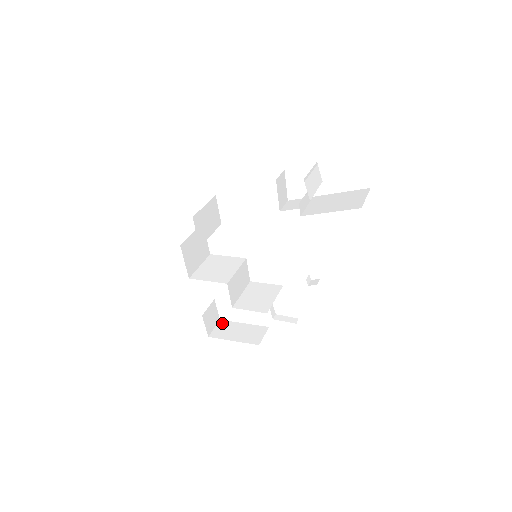
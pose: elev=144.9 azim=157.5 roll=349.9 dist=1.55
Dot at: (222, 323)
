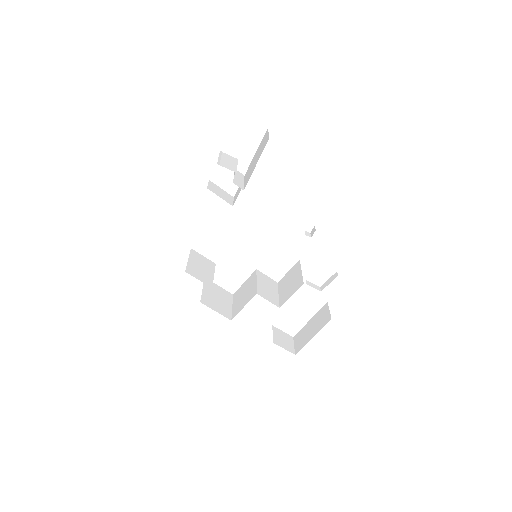
Dot at: (296, 337)
